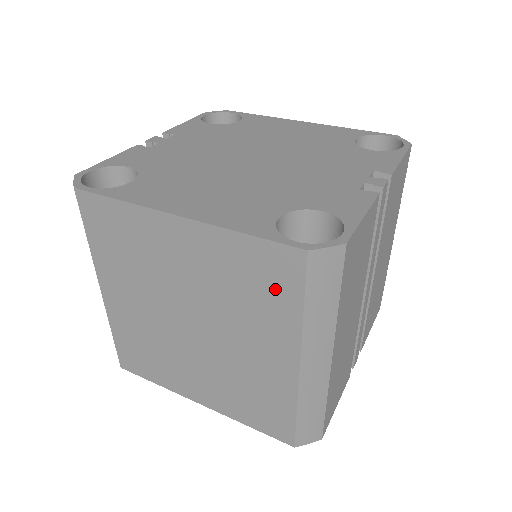
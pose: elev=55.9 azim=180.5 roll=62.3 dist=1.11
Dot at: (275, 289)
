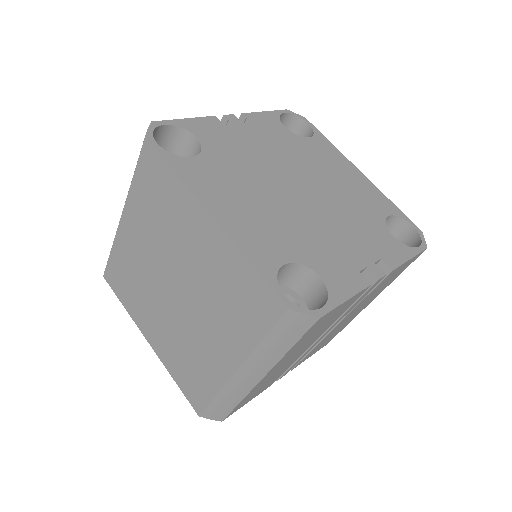
Dot at: (250, 314)
